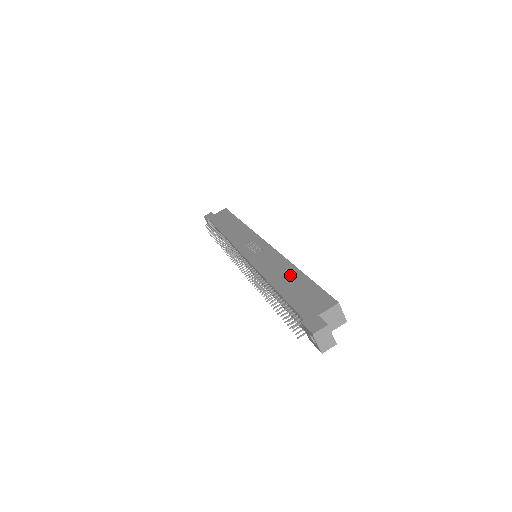
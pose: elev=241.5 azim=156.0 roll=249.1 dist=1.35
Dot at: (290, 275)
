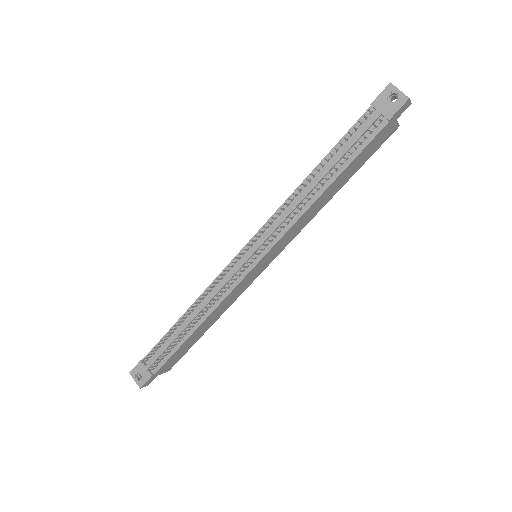
Dot at: occluded
